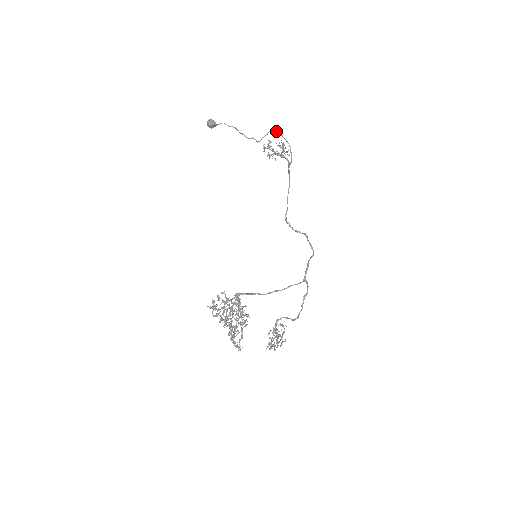
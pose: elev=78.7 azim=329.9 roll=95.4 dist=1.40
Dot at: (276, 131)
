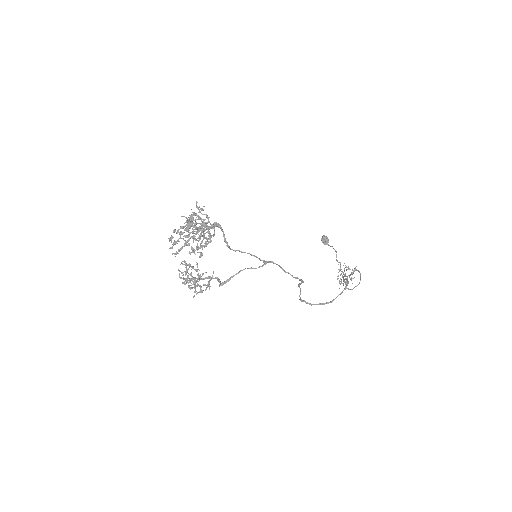
Dot at: occluded
